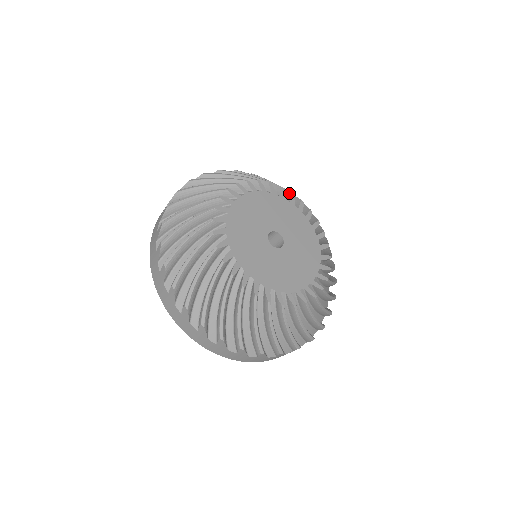
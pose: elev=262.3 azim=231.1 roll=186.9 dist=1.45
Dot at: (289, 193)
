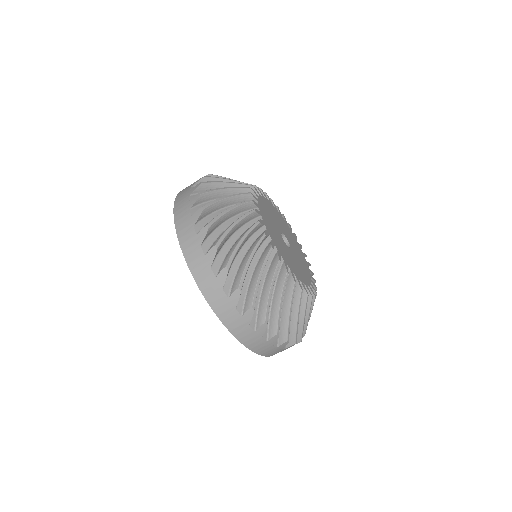
Dot at: occluded
